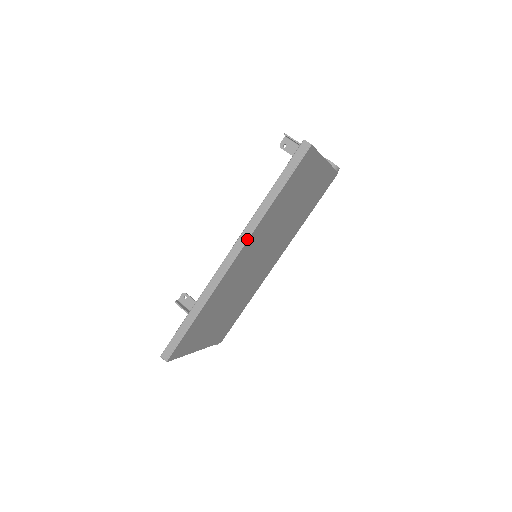
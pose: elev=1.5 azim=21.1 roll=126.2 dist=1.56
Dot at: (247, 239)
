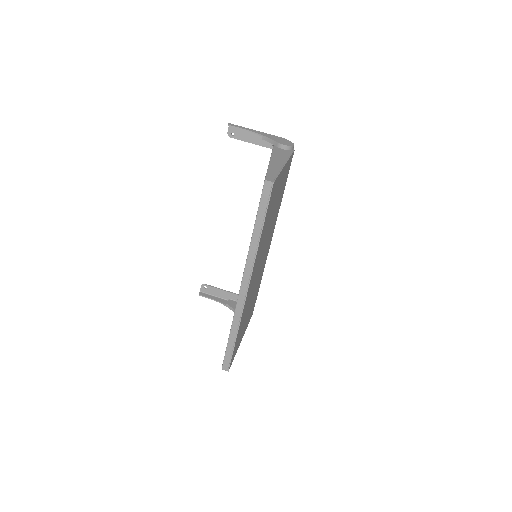
Dot at: (251, 272)
